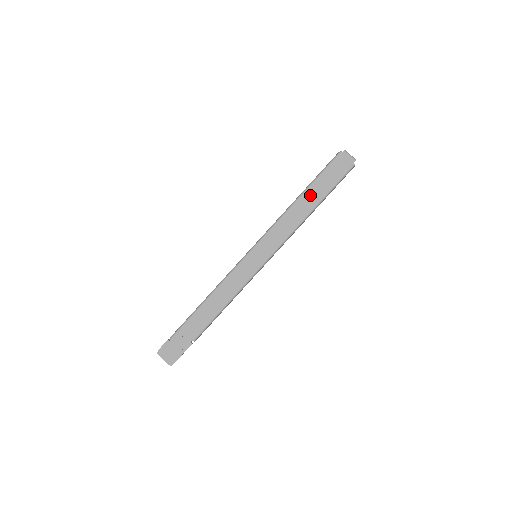
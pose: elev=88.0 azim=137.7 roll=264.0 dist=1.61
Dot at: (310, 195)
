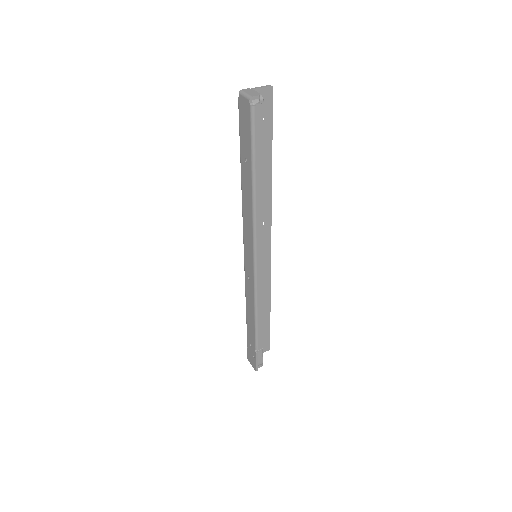
Dot at: (244, 172)
